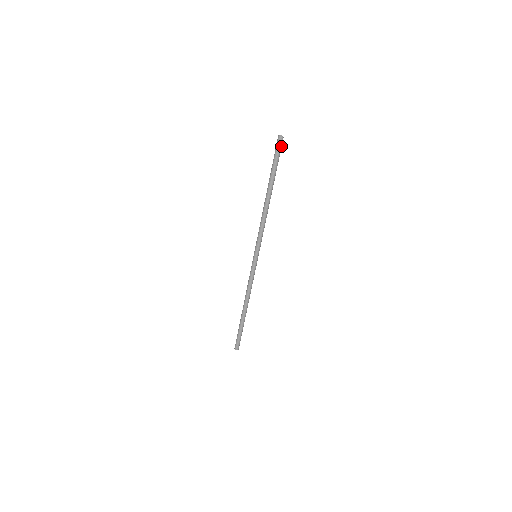
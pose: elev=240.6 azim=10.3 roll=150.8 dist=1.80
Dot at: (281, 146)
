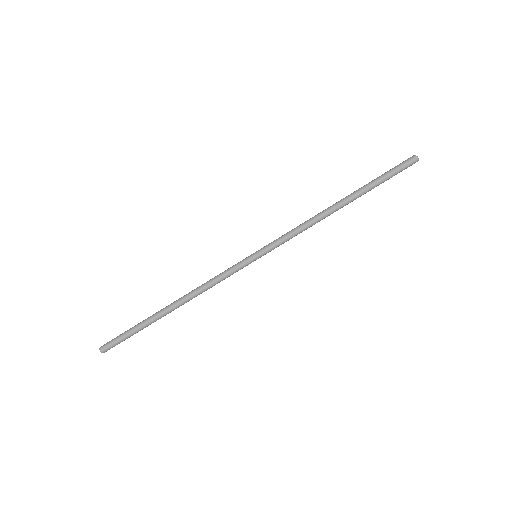
Dot at: (407, 165)
